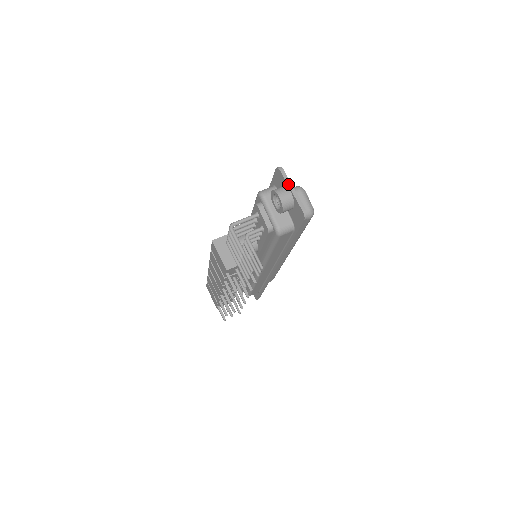
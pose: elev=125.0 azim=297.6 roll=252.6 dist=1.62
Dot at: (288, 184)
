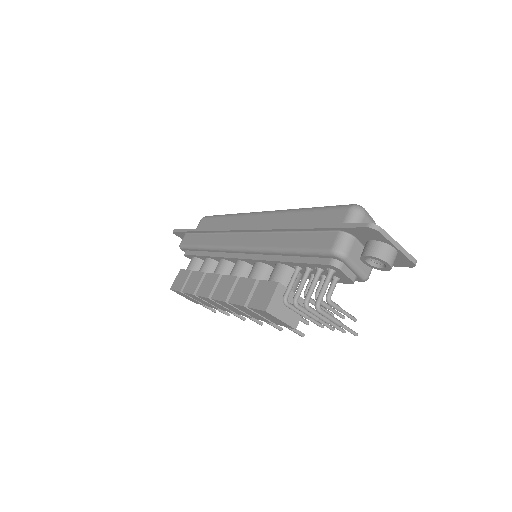
Dot at: (392, 243)
